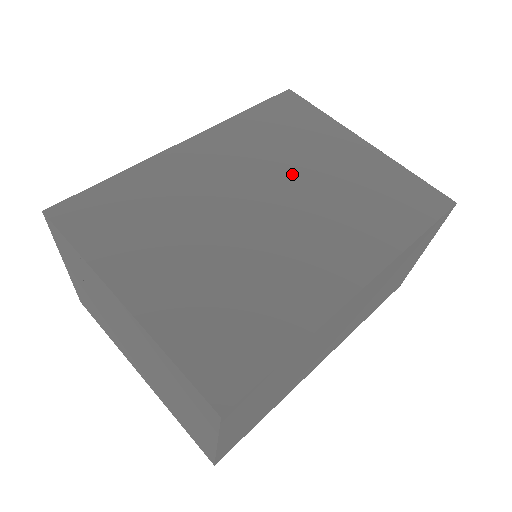
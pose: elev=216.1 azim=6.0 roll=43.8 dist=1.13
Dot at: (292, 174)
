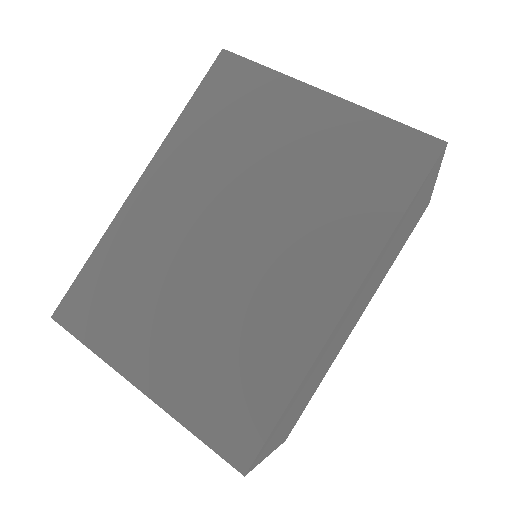
Dot at: (250, 181)
